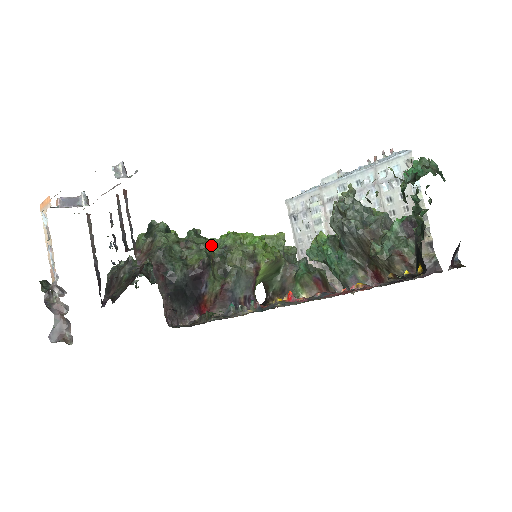
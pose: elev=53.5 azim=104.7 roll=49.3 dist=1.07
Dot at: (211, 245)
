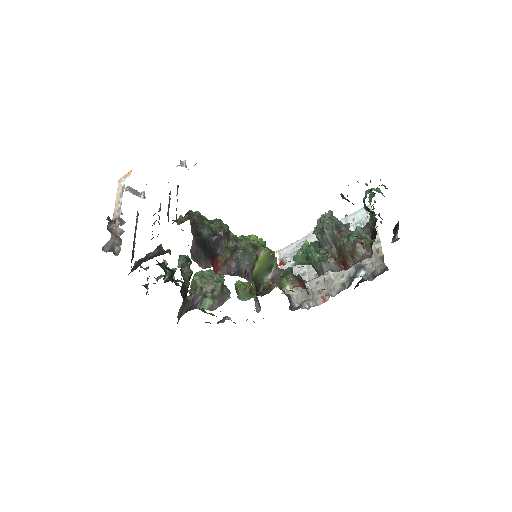
Dot at: occluded
